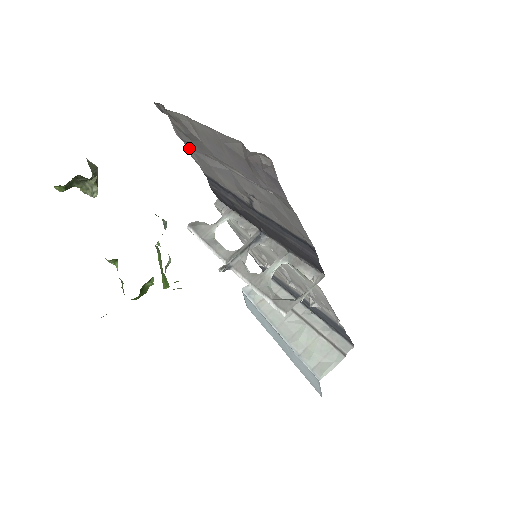
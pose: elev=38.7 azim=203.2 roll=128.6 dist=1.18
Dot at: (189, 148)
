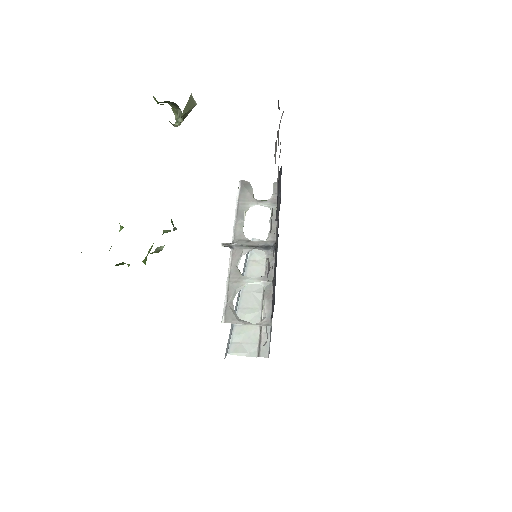
Dot at: (280, 143)
